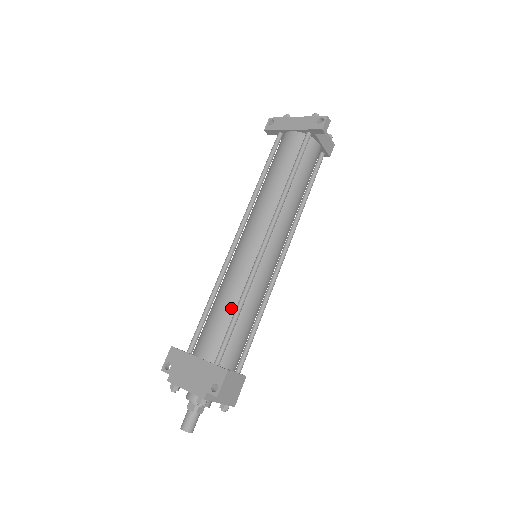
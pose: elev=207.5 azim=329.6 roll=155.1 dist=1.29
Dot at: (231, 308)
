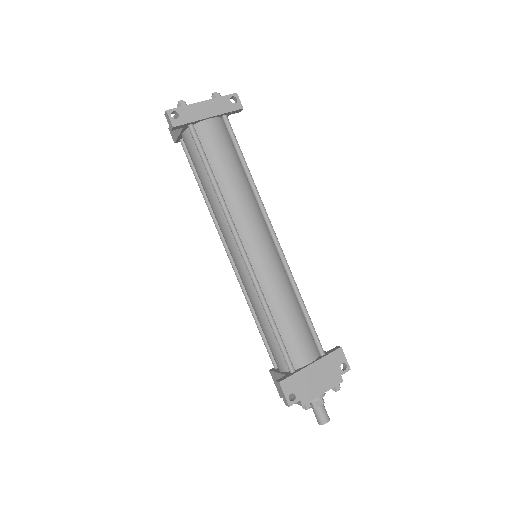
Dot at: (296, 308)
